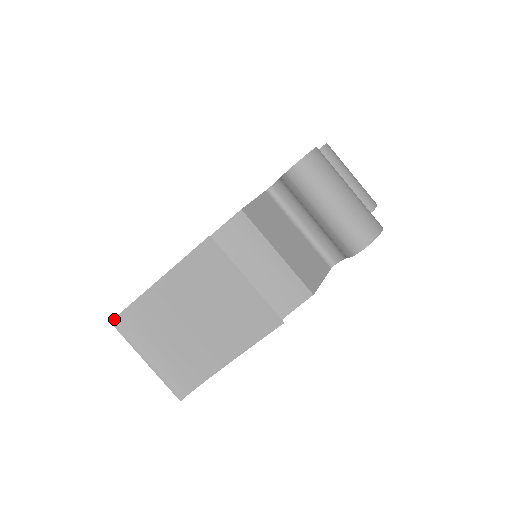
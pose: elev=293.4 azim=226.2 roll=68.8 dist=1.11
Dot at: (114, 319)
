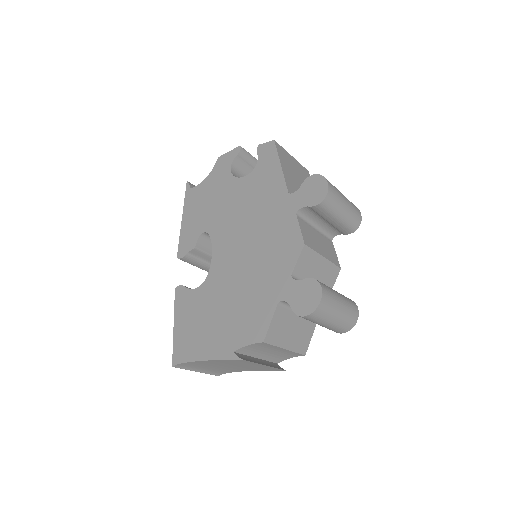
Dot at: (175, 366)
